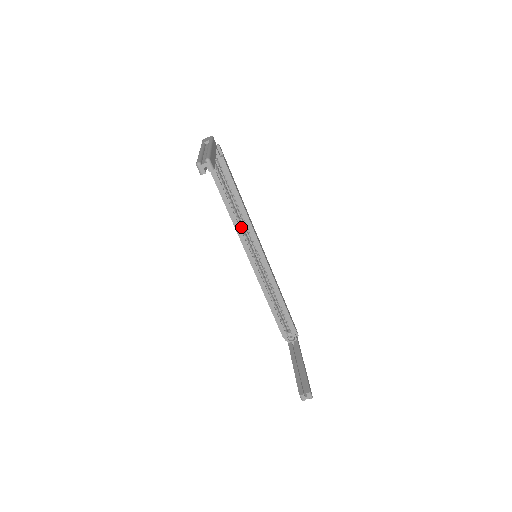
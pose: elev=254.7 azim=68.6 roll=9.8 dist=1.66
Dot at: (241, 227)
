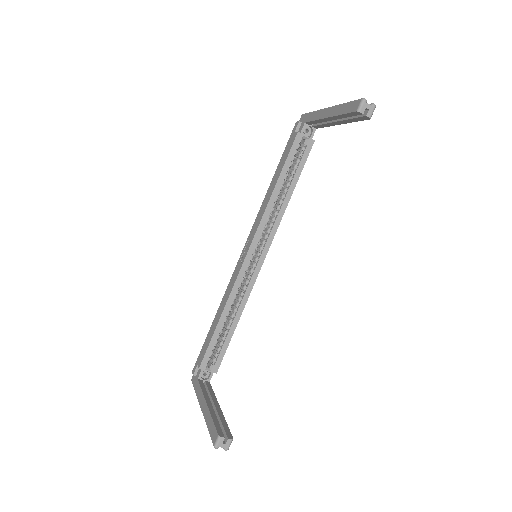
Dot at: (269, 216)
